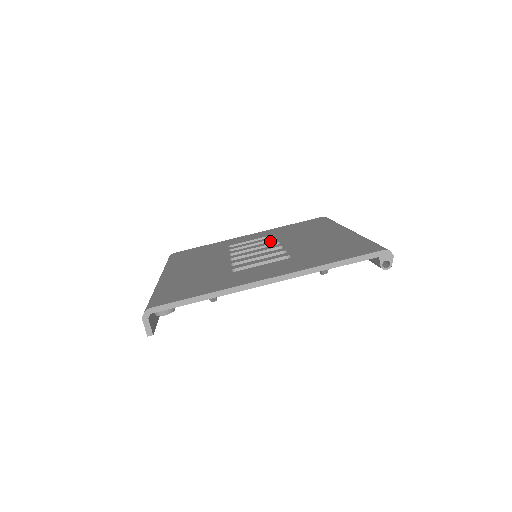
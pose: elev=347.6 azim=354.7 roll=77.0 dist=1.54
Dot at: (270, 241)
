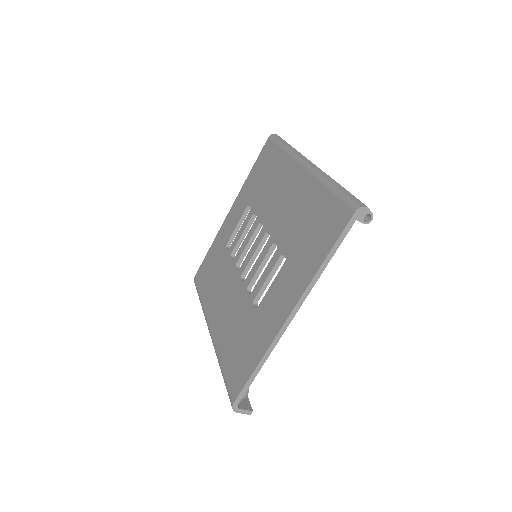
Dot at: (252, 219)
